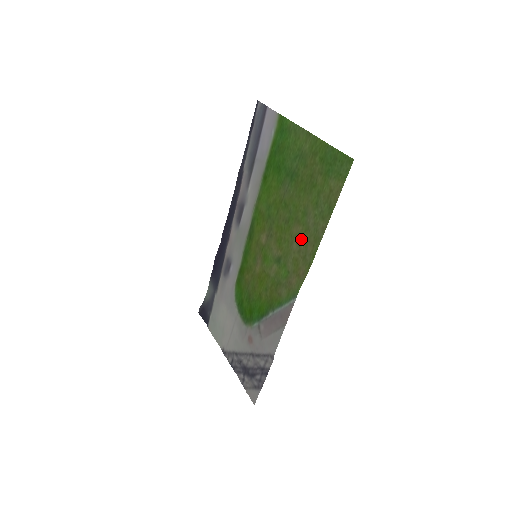
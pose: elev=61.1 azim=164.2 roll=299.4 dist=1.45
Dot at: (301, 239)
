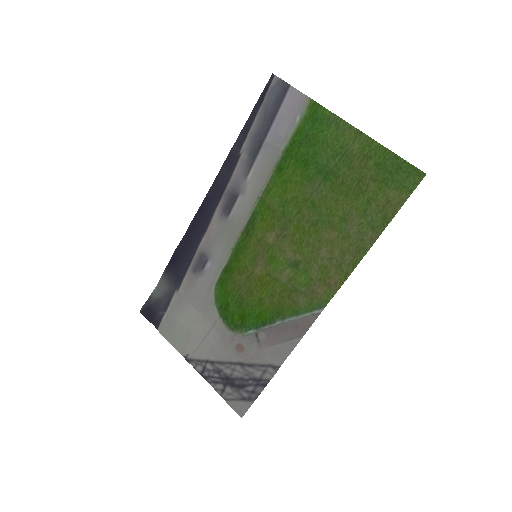
Dot at: (335, 246)
